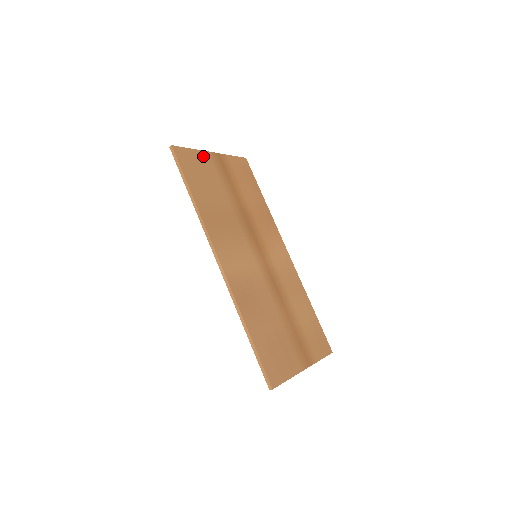
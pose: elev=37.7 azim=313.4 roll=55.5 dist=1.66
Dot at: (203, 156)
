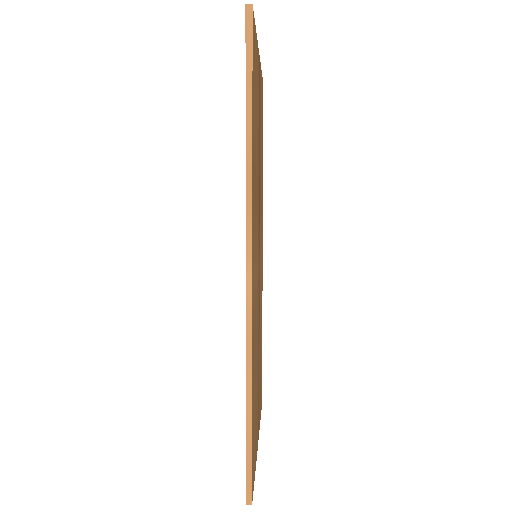
Dot at: (257, 52)
